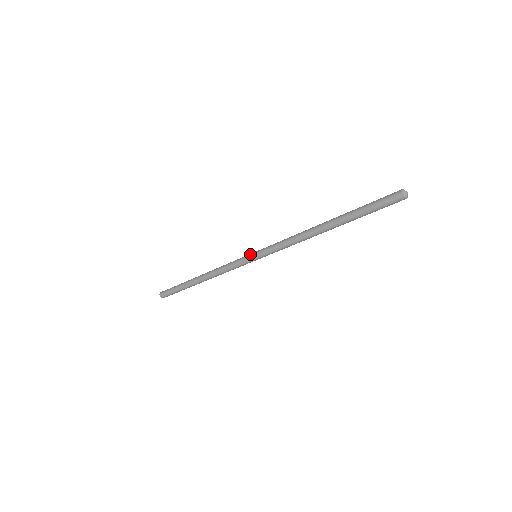
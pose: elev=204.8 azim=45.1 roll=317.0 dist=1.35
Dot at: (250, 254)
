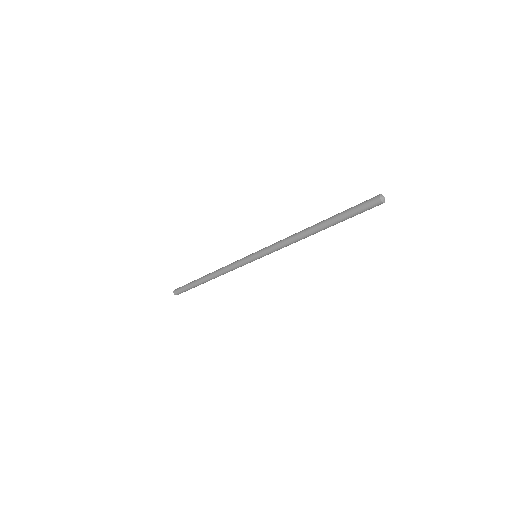
Dot at: occluded
